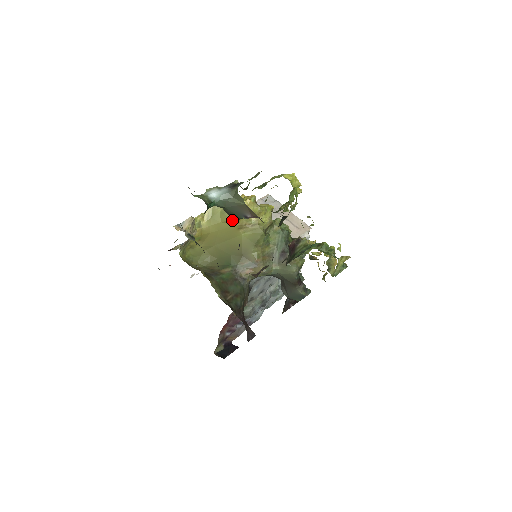
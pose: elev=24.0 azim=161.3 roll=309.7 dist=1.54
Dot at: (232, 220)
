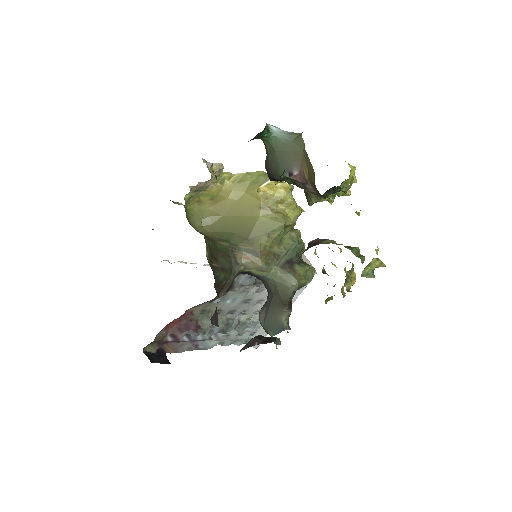
Dot at: (259, 194)
